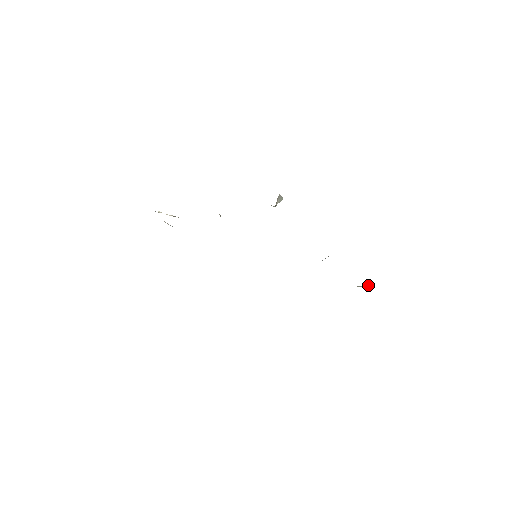
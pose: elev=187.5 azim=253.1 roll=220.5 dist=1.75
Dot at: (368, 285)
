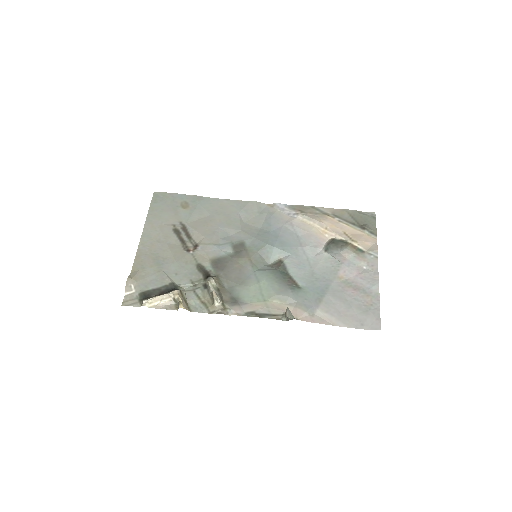
Dot at: (373, 228)
